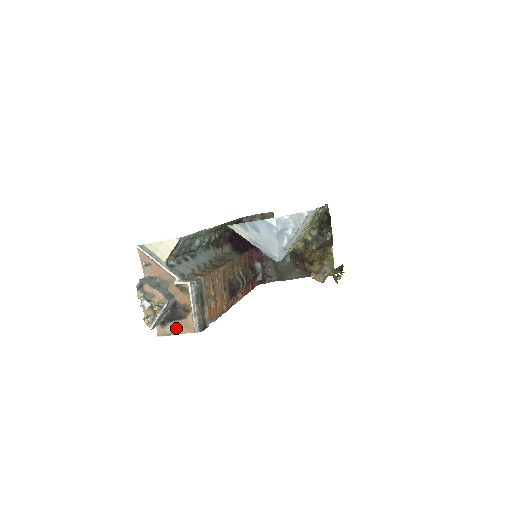
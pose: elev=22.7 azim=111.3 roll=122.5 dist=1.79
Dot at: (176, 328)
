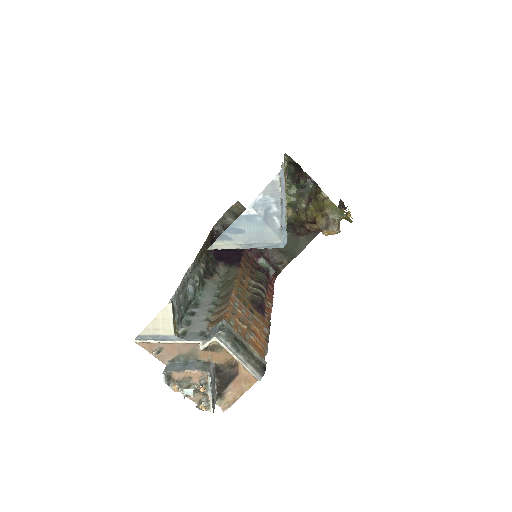
Dot at: (236, 390)
